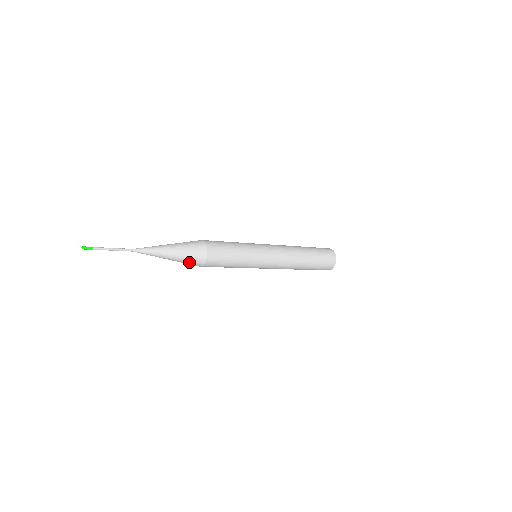
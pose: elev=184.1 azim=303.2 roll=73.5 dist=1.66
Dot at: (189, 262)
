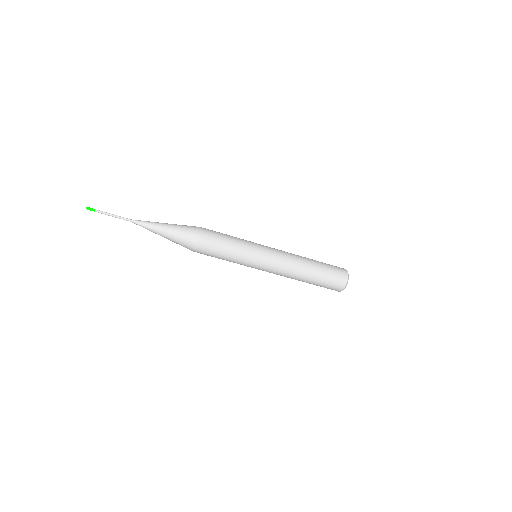
Dot at: (185, 233)
